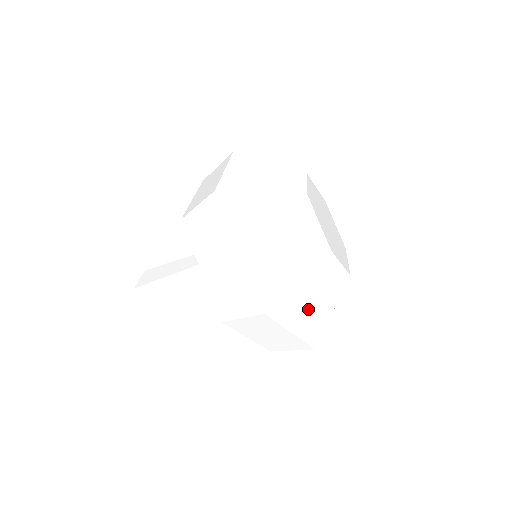
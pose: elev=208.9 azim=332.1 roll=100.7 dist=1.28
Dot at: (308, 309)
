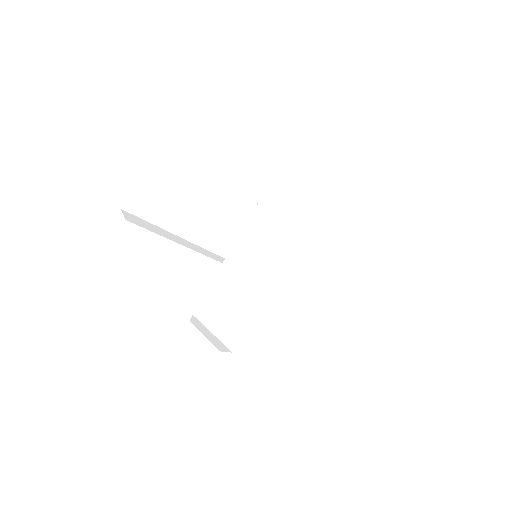
Dot at: (290, 303)
